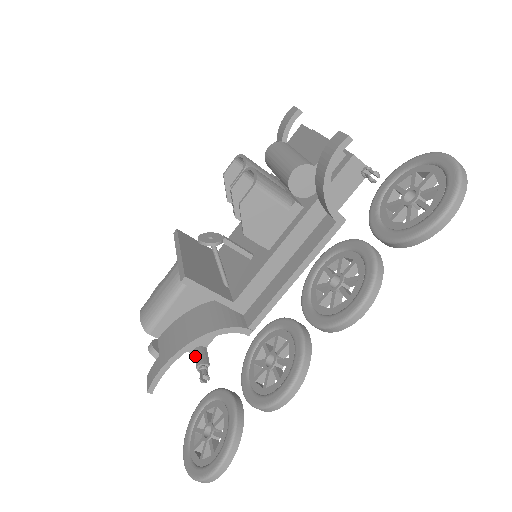
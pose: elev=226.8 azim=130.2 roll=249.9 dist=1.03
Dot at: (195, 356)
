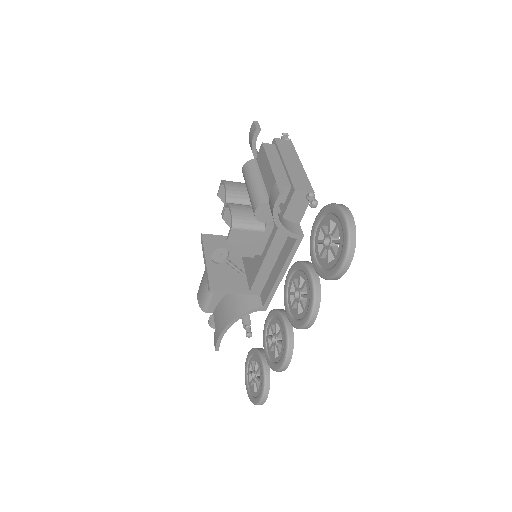
Dot at: (241, 318)
